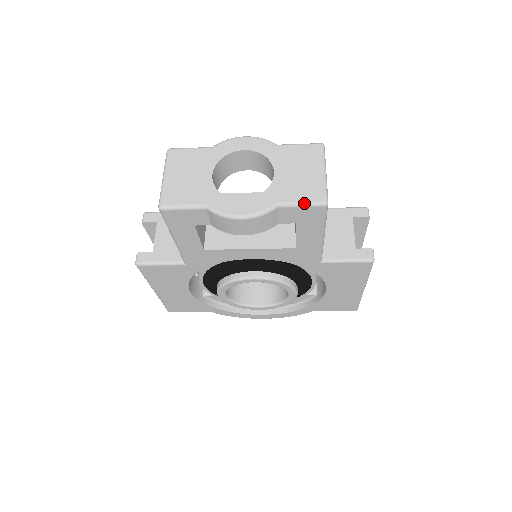
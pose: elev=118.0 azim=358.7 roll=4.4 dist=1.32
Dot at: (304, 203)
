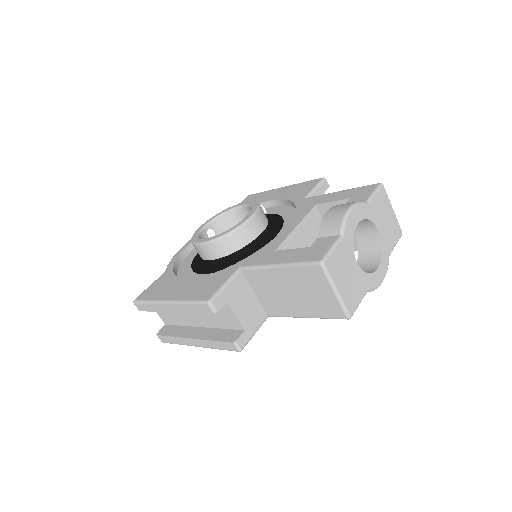
Dot at: occluded
